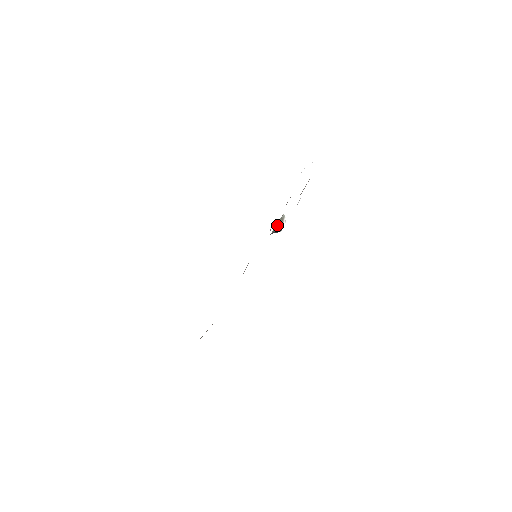
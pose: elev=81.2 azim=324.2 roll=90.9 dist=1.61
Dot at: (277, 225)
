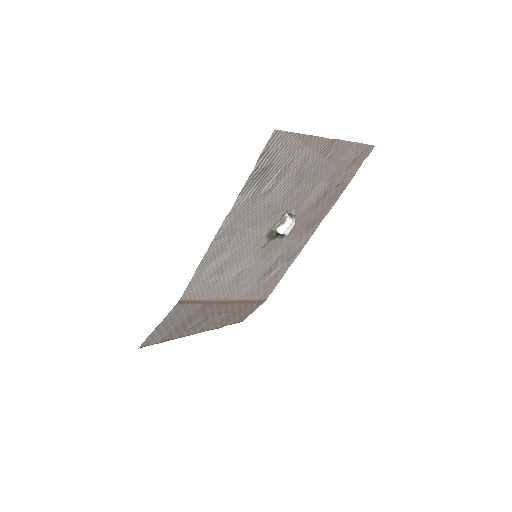
Dot at: (276, 225)
